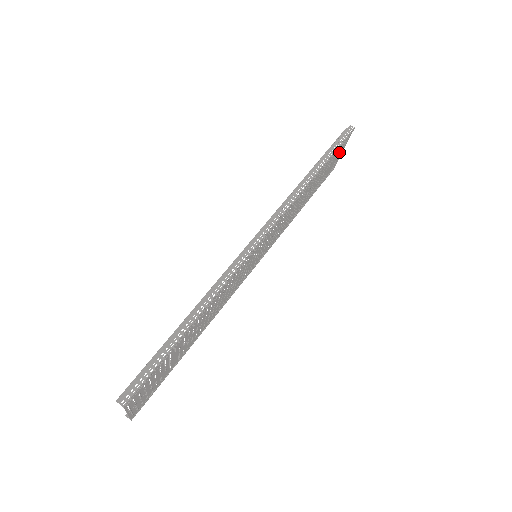
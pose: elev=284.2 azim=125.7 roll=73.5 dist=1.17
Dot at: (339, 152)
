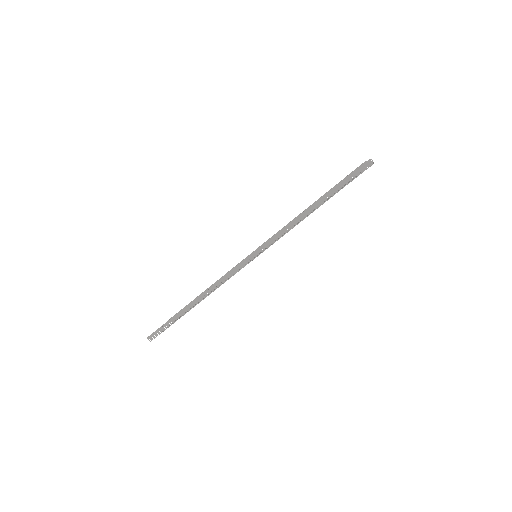
Dot at: occluded
